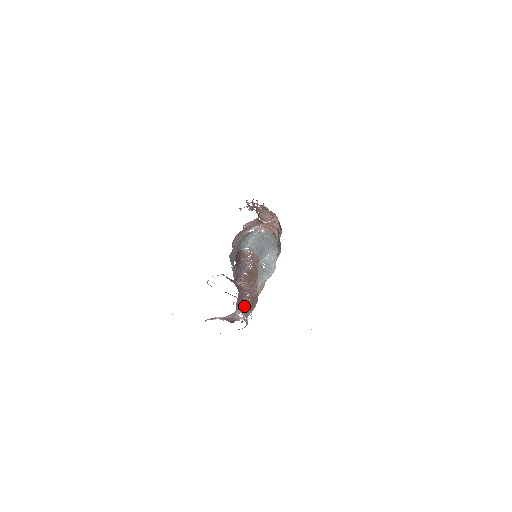
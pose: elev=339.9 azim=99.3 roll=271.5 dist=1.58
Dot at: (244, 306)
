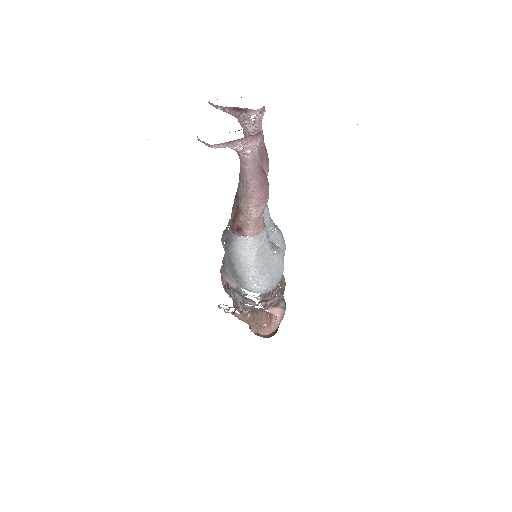
Dot at: occluded
